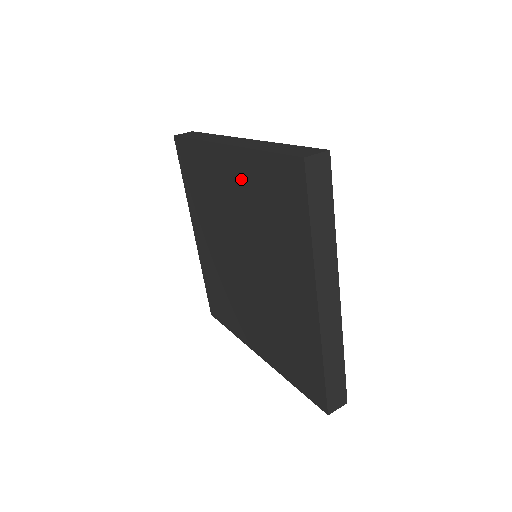
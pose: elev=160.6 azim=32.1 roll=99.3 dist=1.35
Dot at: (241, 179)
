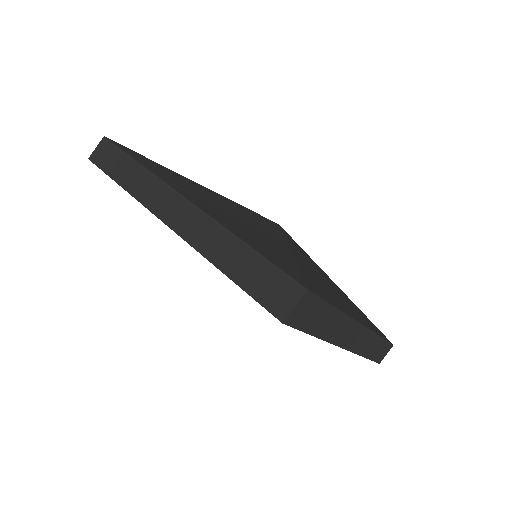
Dot at: occluded
